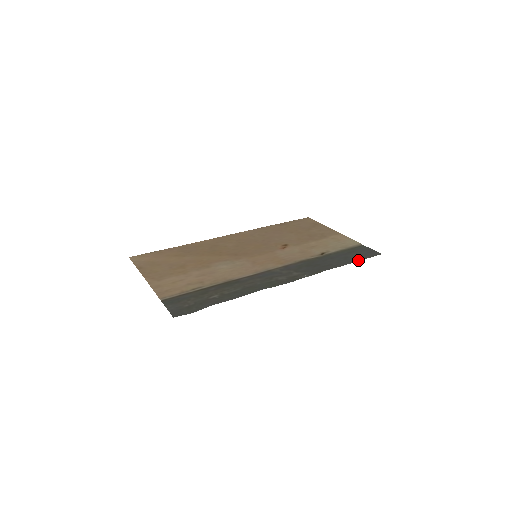
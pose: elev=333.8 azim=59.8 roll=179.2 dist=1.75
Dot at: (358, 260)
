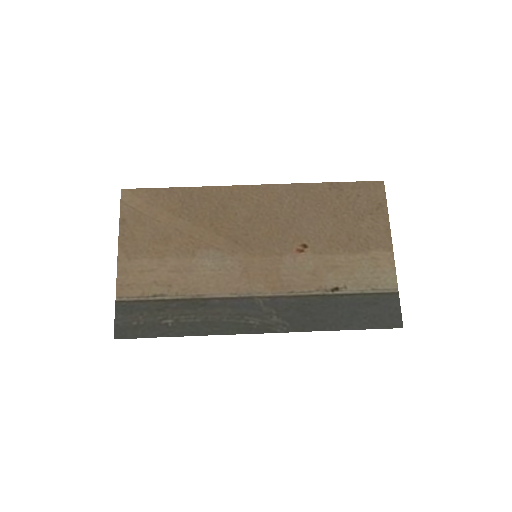
Dot at: (364, 327)
